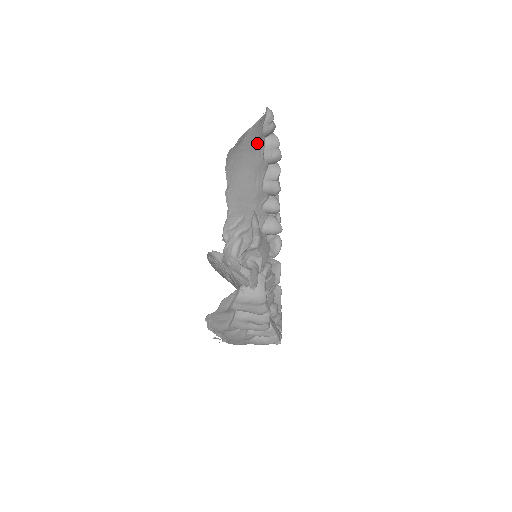
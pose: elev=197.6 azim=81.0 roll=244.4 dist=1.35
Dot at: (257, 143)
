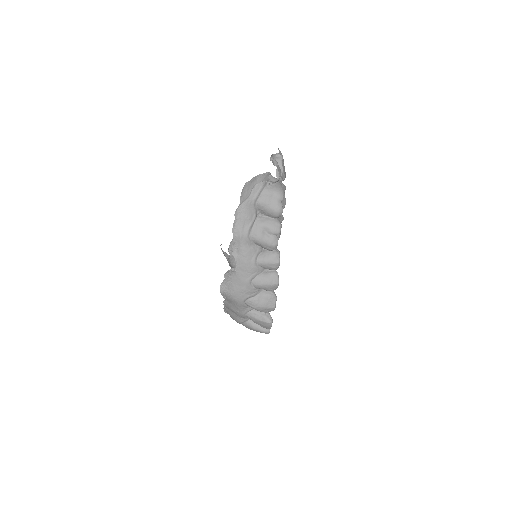
Dot at: occluded
